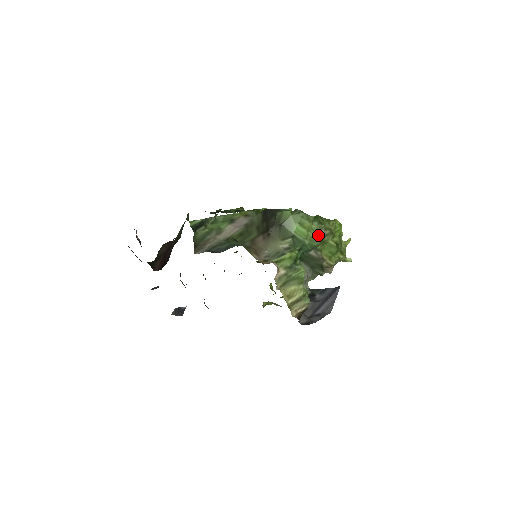
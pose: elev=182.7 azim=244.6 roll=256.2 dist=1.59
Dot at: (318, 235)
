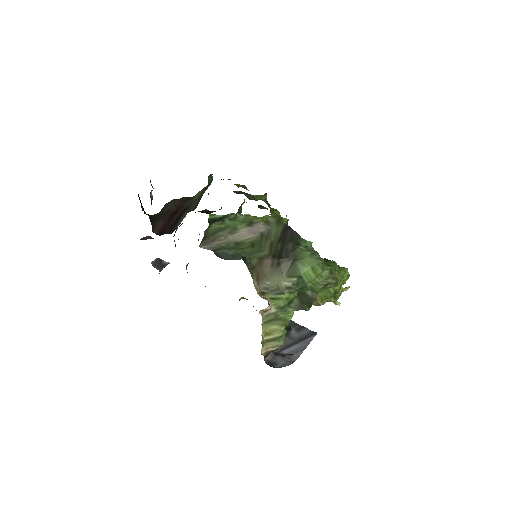
Dot at: (323, 282)
